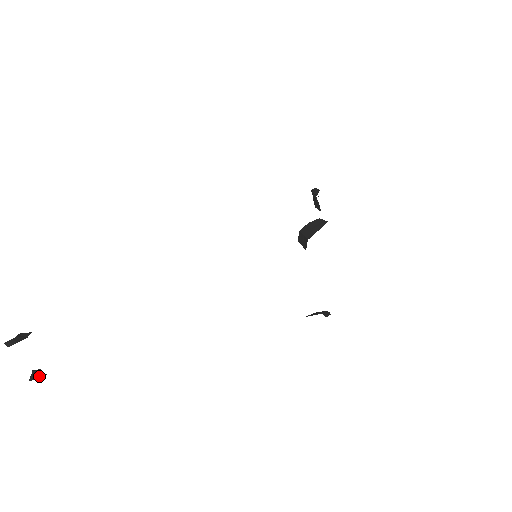
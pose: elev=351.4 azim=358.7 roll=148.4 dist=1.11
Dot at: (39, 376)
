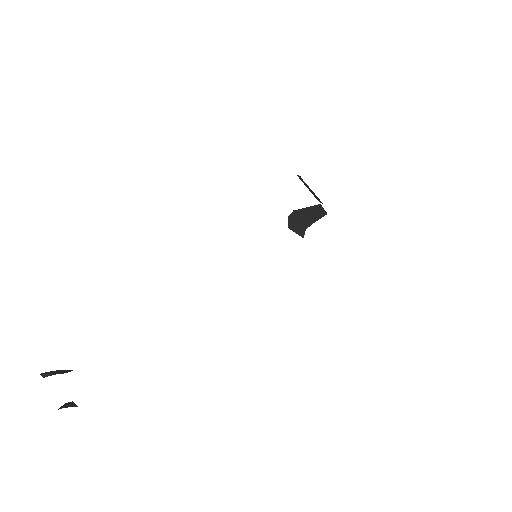
Dot at: (69, 406)
